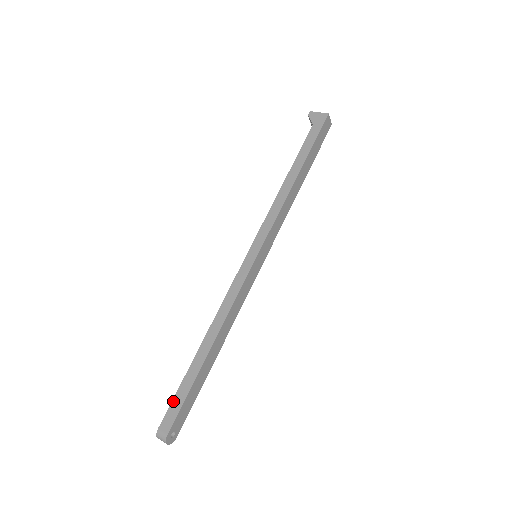
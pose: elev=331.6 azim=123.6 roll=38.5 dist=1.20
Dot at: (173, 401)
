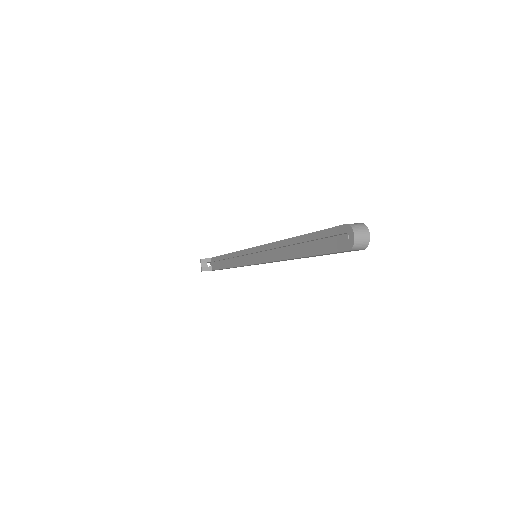
Dot at: occluded
